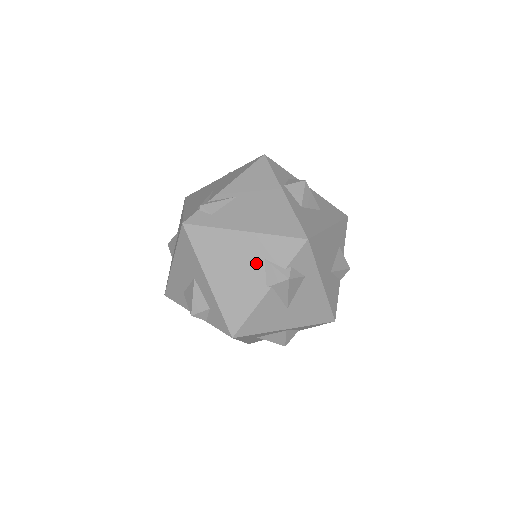
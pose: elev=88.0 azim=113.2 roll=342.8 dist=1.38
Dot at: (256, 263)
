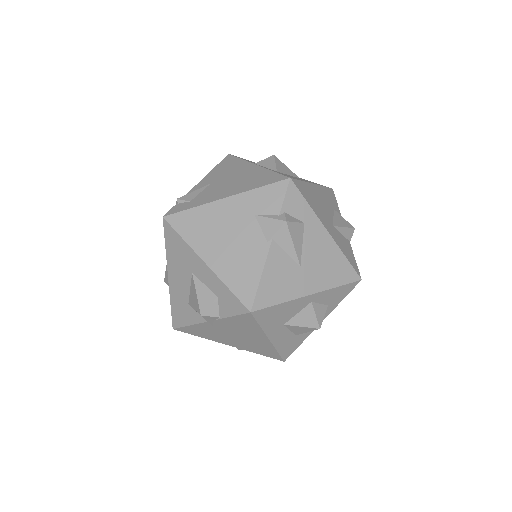
Dot at: (248, 223)
